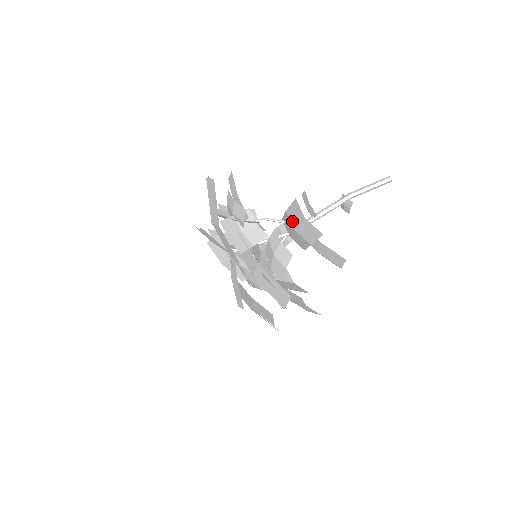
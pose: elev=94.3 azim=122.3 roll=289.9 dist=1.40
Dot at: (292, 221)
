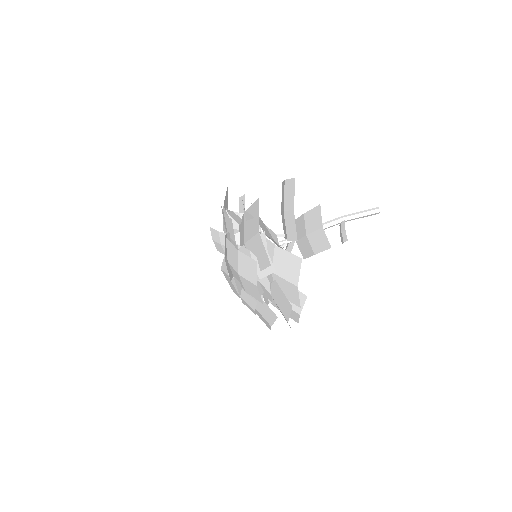
Dot at: (282, 207)
